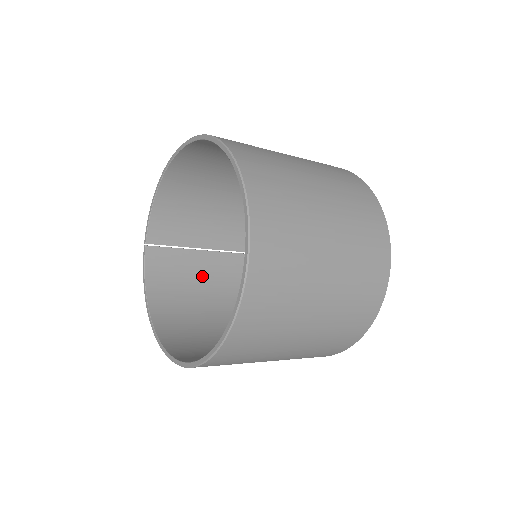
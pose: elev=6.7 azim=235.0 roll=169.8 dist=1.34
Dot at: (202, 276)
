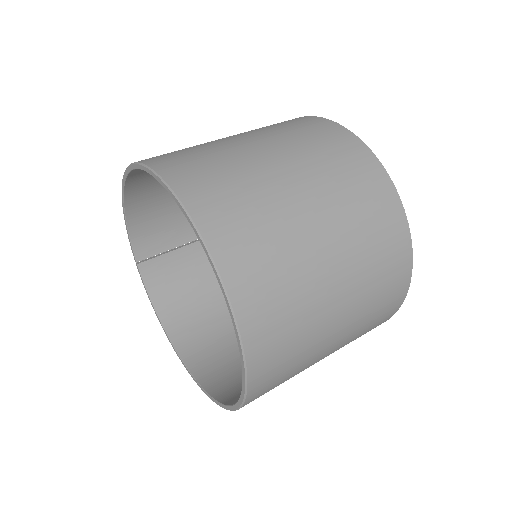
Dot at: (208, 267)
